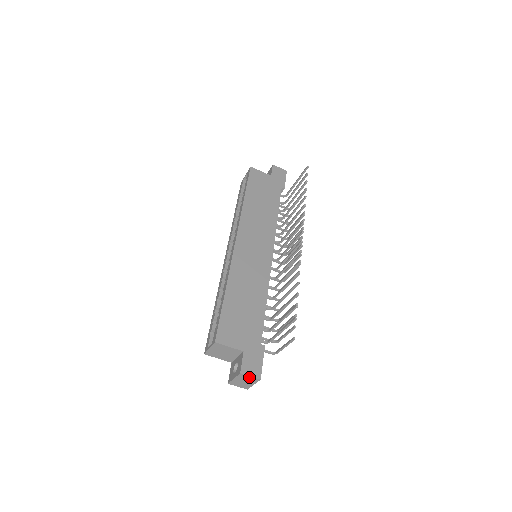
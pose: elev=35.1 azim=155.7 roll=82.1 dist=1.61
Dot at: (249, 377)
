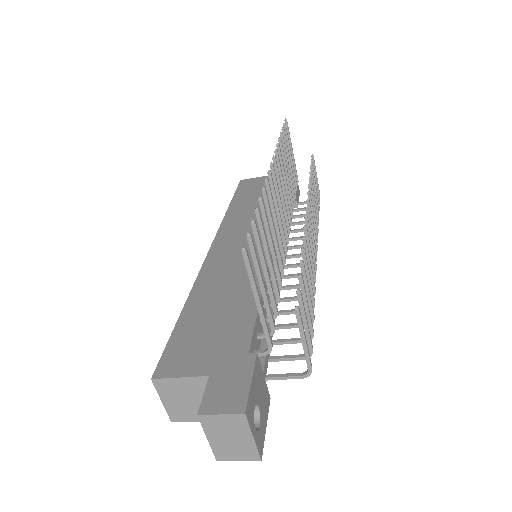
Dot at: (222, 418)
